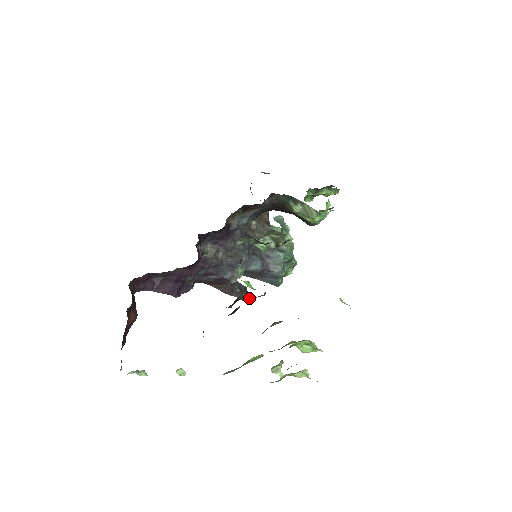
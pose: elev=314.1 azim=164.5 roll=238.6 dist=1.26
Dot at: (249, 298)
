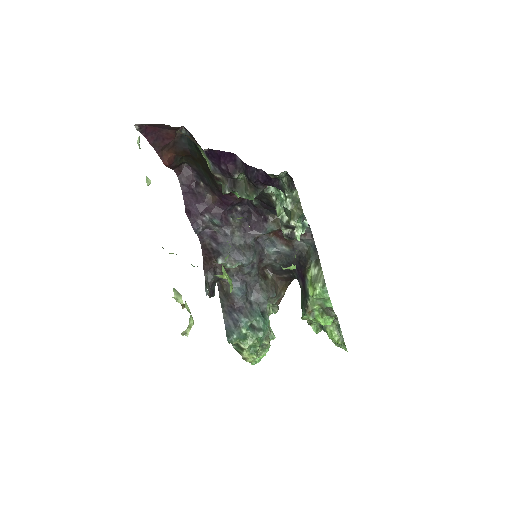
Dot at: (243, 197)
